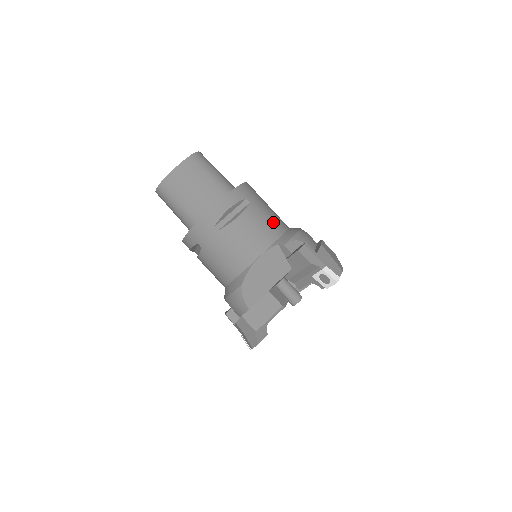
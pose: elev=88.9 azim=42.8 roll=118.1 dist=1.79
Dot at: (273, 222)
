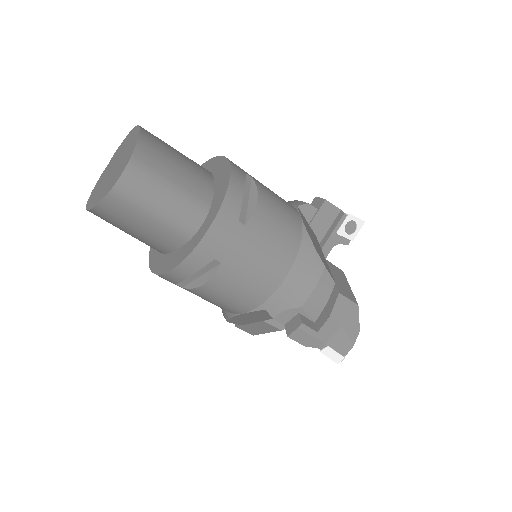
Dot at: (262, 277)
